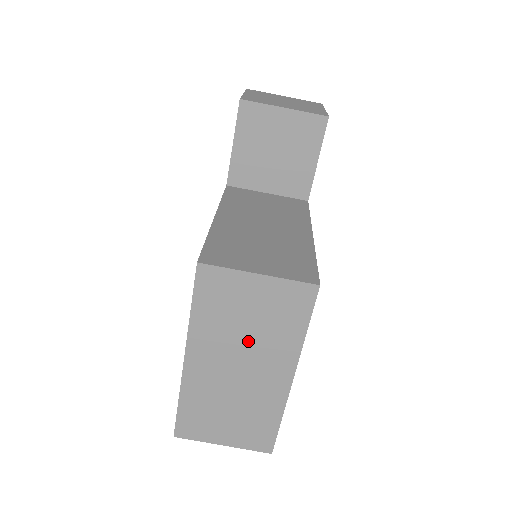
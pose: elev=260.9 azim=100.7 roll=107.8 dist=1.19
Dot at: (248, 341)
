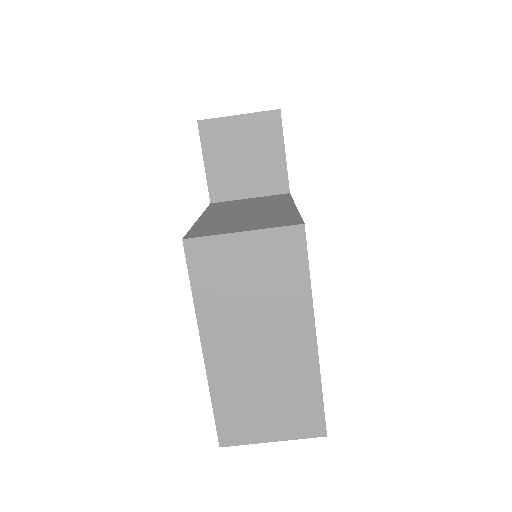
Dot at: (257, 308)
